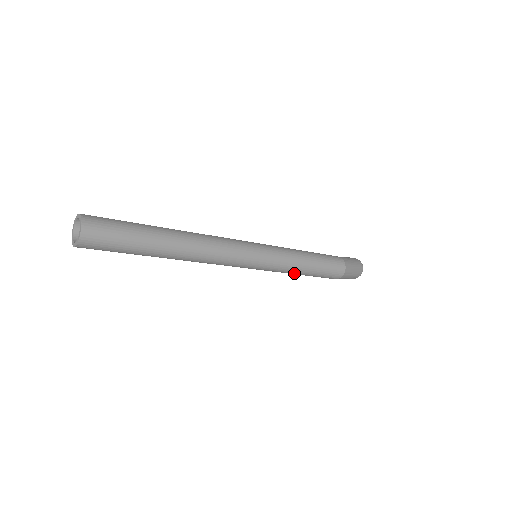
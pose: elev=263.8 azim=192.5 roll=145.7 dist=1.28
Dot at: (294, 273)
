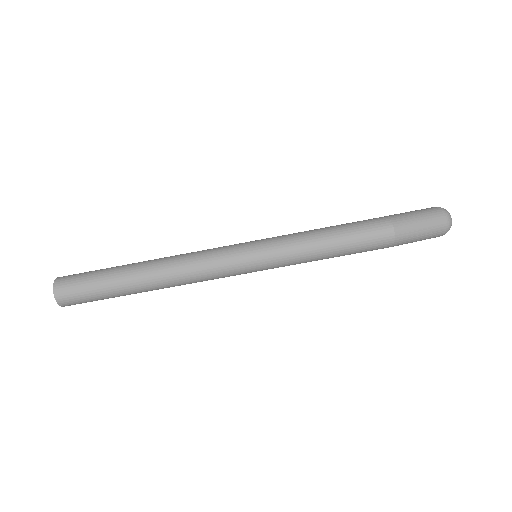
Dot at: (314, 259)
